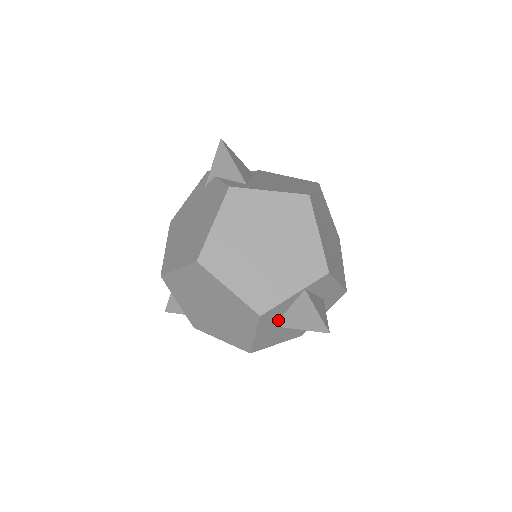
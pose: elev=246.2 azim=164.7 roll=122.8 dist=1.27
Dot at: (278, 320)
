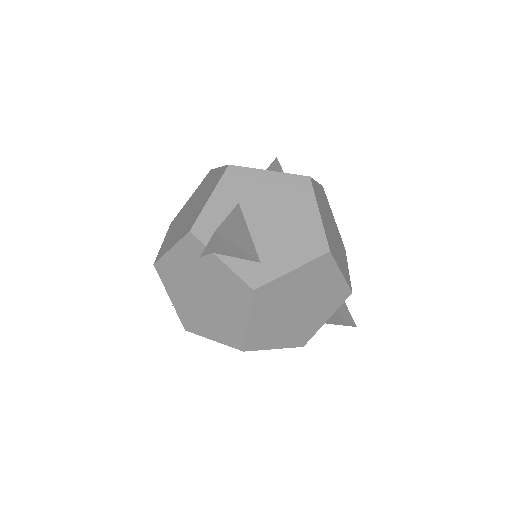
Dot at: occluded
